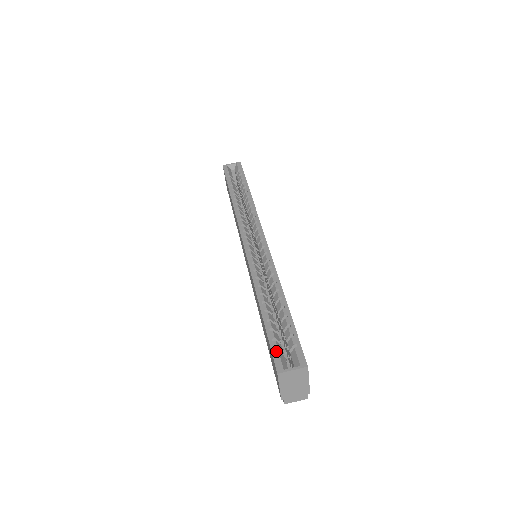
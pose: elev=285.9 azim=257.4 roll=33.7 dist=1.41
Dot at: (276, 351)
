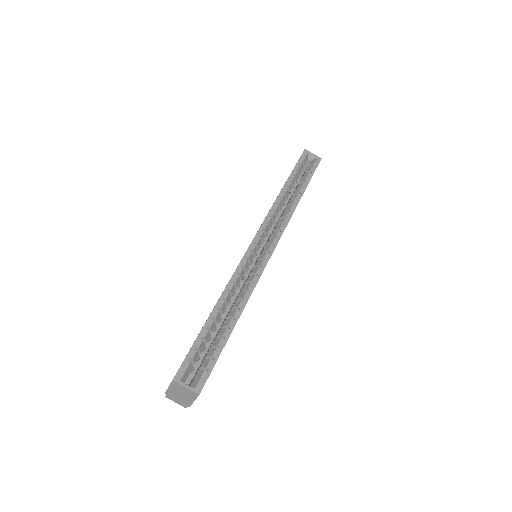
Dot at: (190, 359)
